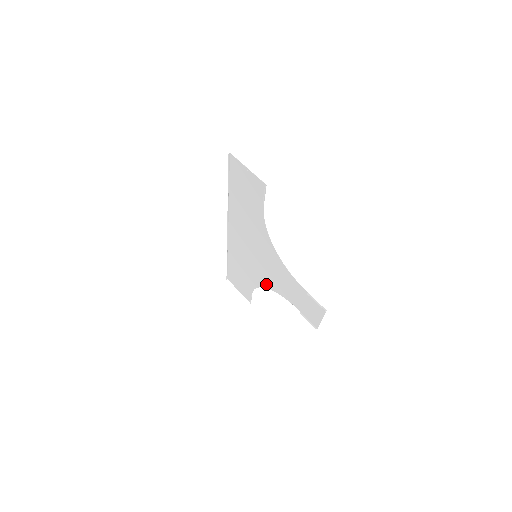
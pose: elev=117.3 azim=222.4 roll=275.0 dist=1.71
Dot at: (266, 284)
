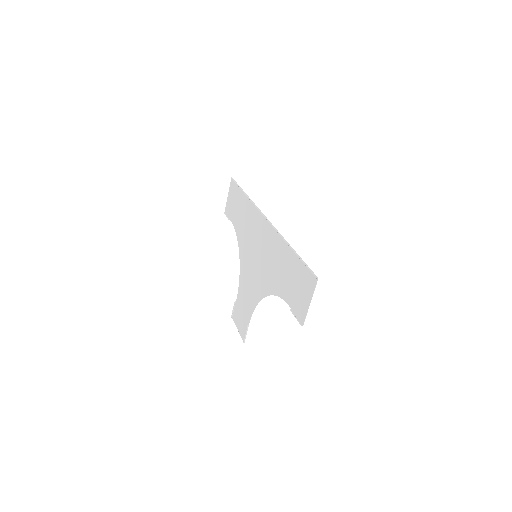
Dot at: (242, 256)
